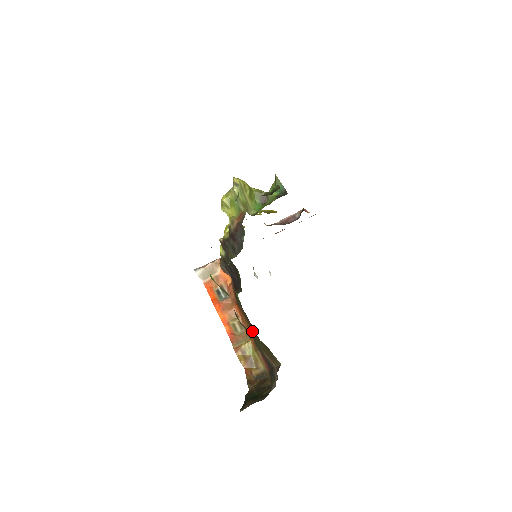
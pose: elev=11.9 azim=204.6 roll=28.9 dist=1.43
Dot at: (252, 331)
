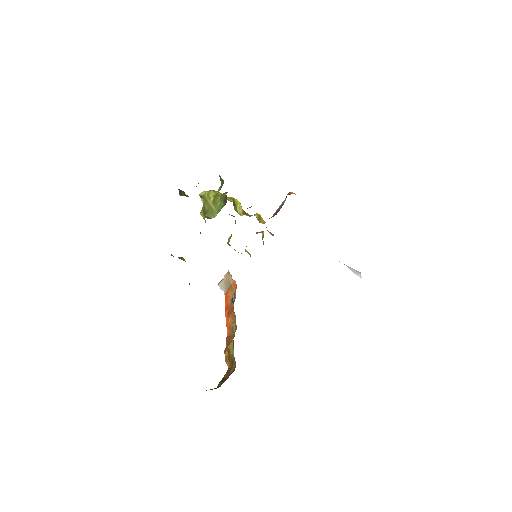
Dot at: occluded
